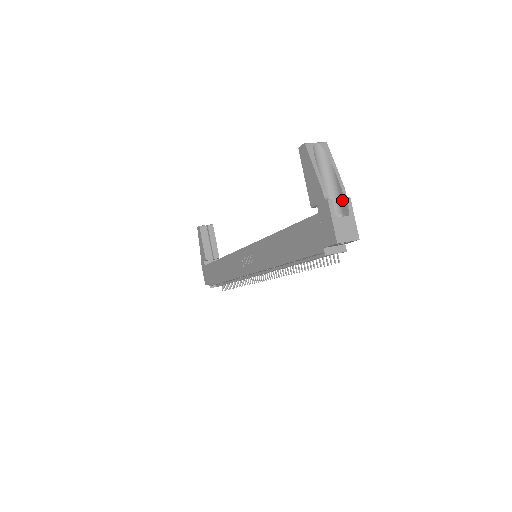
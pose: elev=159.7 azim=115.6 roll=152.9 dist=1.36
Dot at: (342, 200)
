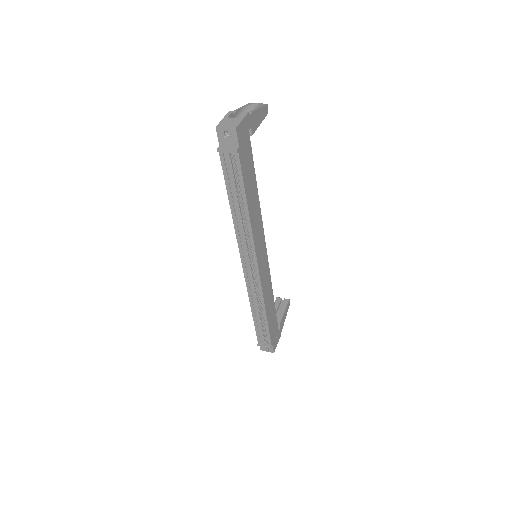
Dot at: occluded
